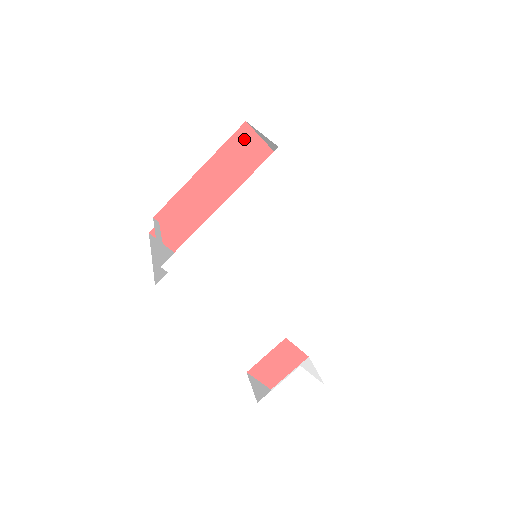
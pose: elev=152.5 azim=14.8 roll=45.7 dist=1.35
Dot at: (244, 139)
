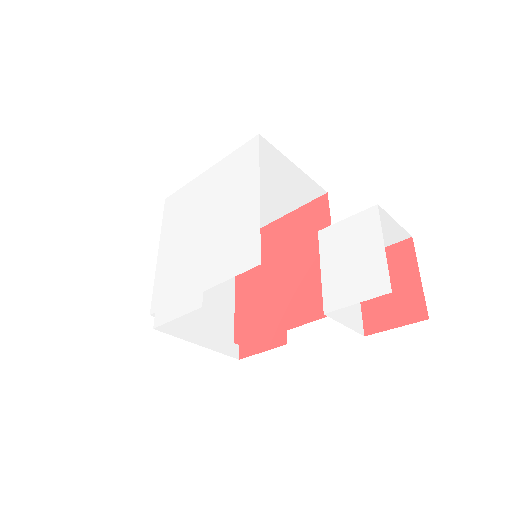
Dot at: occluded
